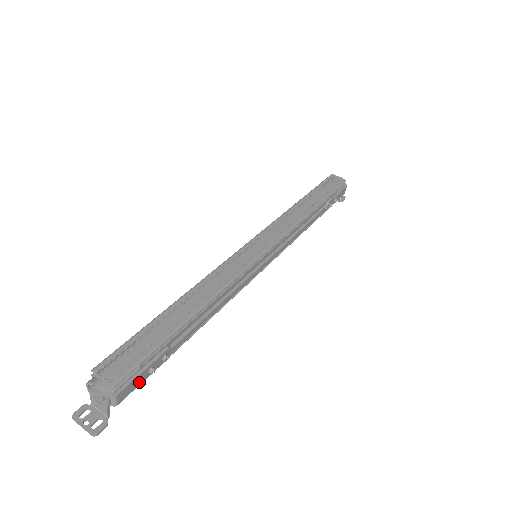
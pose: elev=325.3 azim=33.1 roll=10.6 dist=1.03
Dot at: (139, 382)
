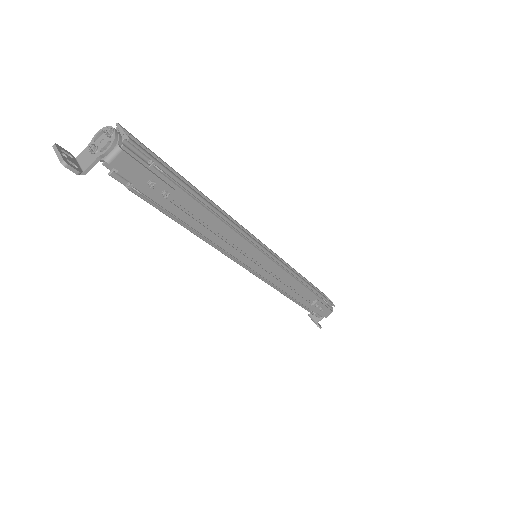
Dot at: (136, 177)
